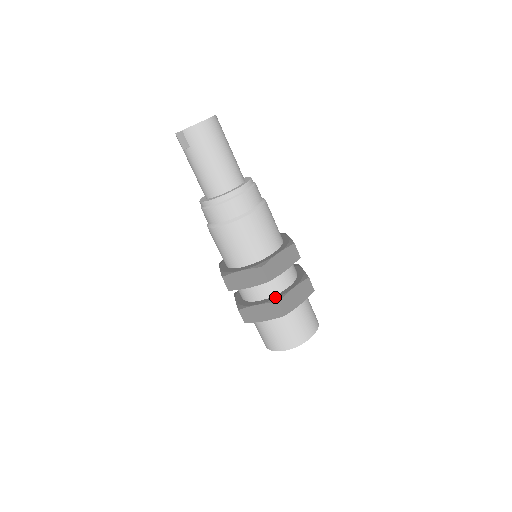
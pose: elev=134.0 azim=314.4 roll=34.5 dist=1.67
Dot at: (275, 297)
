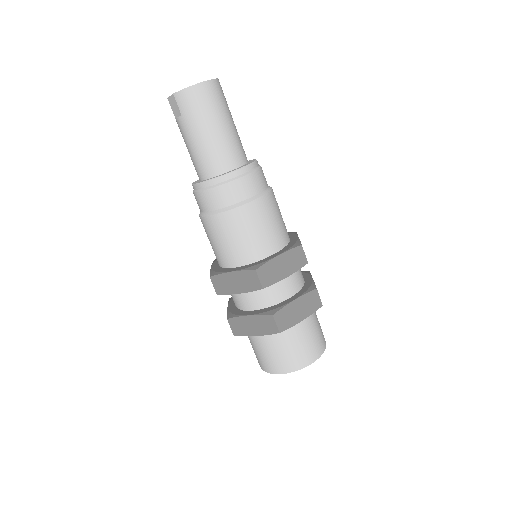
Dot at: (271, 308)
